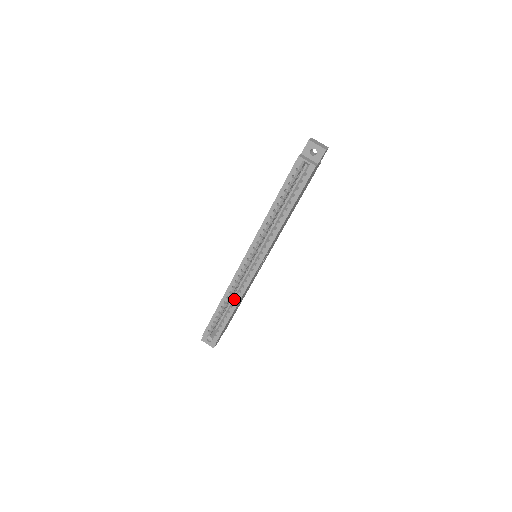
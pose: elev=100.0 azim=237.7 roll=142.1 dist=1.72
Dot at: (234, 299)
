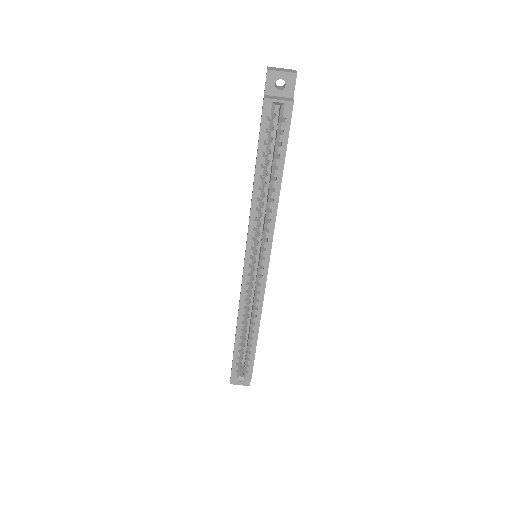
Dot at: (252, 321)
